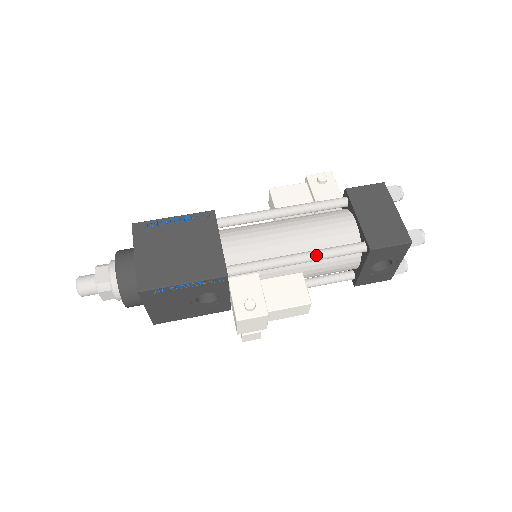
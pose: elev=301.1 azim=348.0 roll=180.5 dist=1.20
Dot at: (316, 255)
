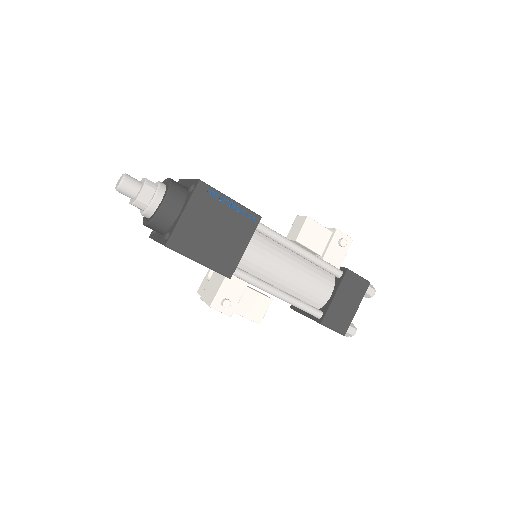
Dot at: (291, 302)
